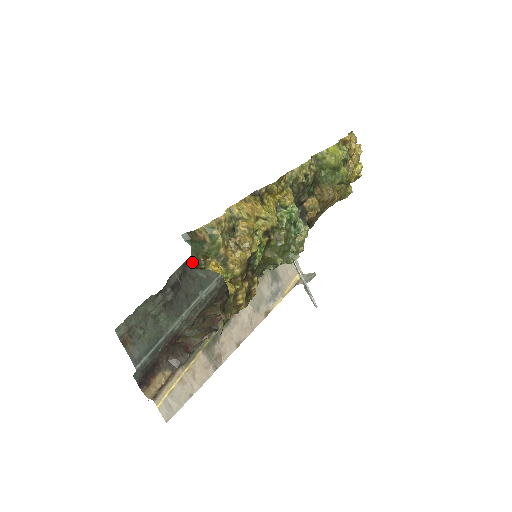
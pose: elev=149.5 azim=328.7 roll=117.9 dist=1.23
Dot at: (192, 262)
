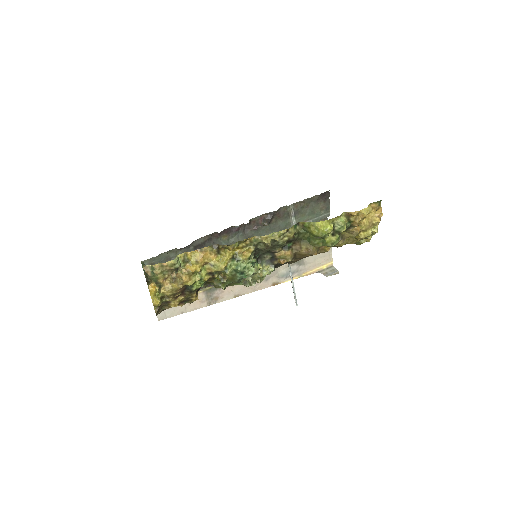
Dot at: (145, 276)
